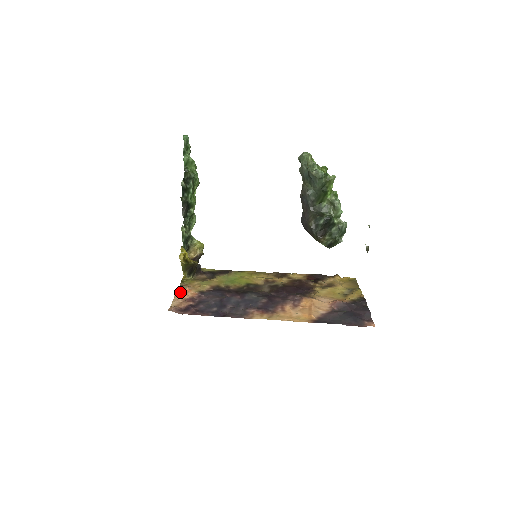
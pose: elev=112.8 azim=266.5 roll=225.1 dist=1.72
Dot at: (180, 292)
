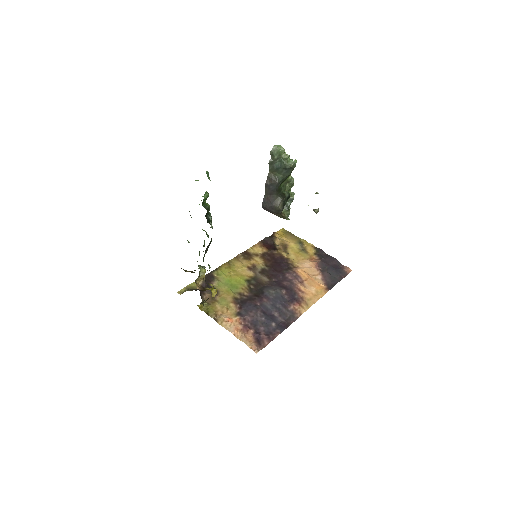
Dot at: (227, 326)
